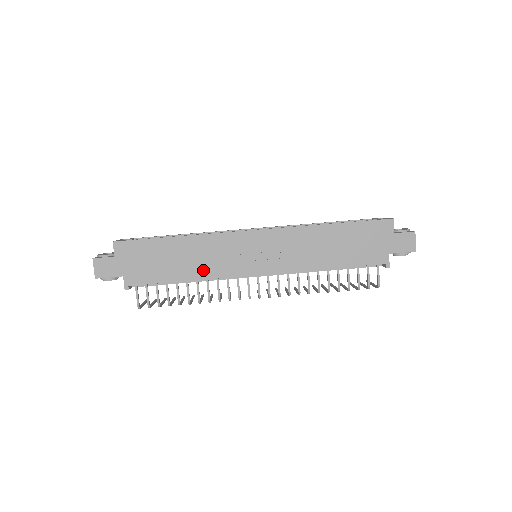
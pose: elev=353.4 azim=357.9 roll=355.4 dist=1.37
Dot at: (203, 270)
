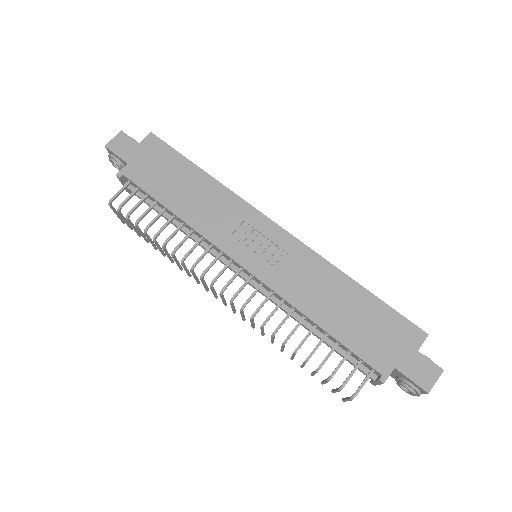
Dot at: (197, 218)
